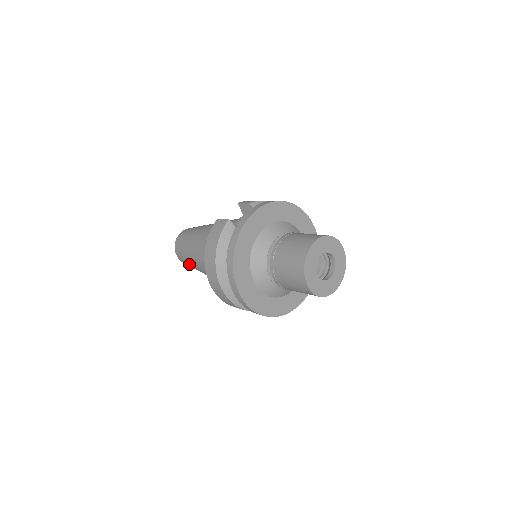
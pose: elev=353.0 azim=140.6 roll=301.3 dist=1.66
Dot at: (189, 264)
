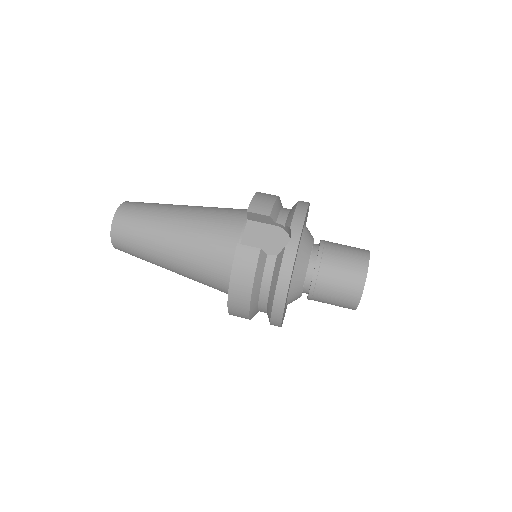
Dot at: occluded
